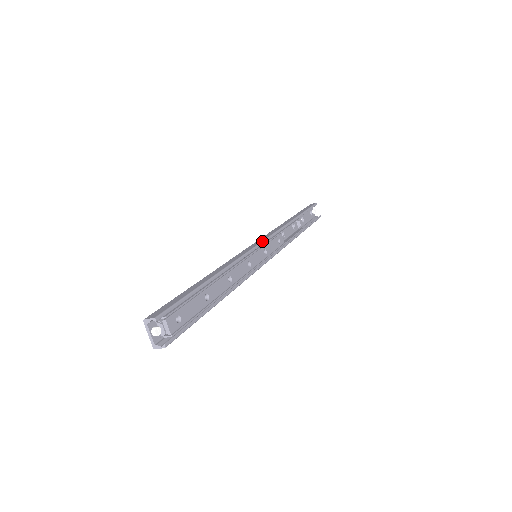
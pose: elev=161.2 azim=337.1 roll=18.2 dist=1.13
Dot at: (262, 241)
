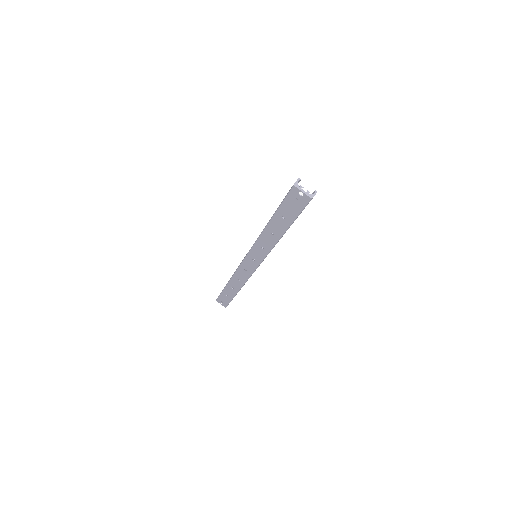
Dot at: occluded
